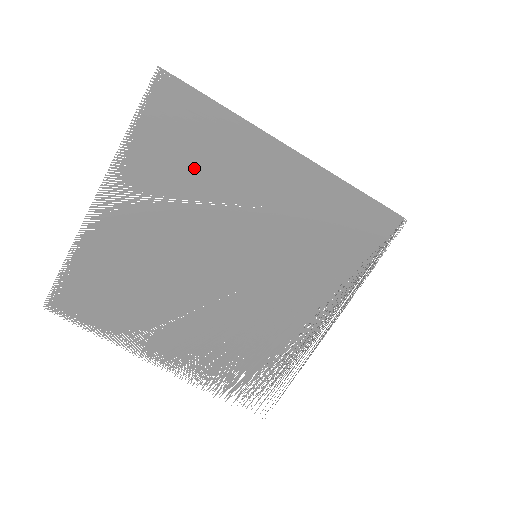
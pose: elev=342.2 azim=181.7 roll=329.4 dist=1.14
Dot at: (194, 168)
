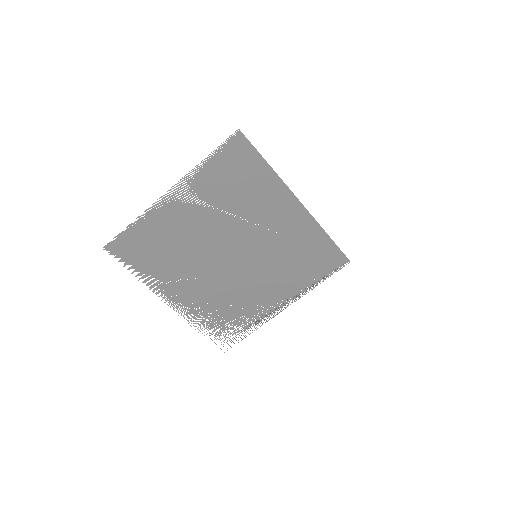
Dot at: (238, 194)
